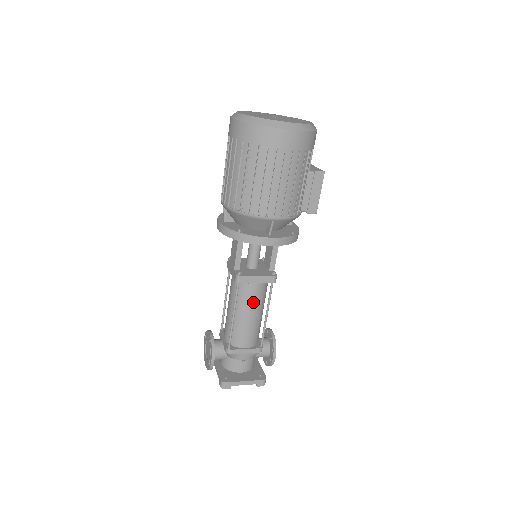
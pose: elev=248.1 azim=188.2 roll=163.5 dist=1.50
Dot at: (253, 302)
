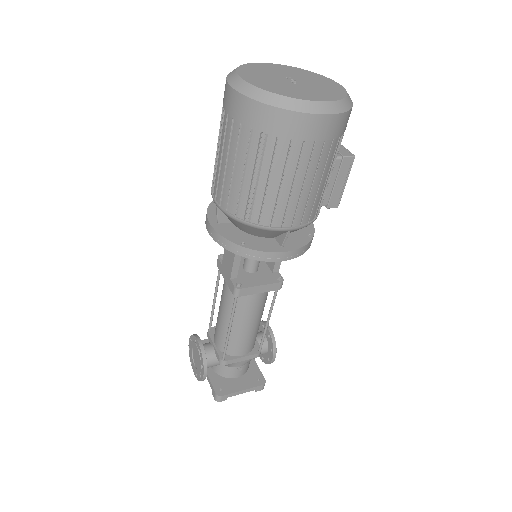
Dot at: (253, 311)
